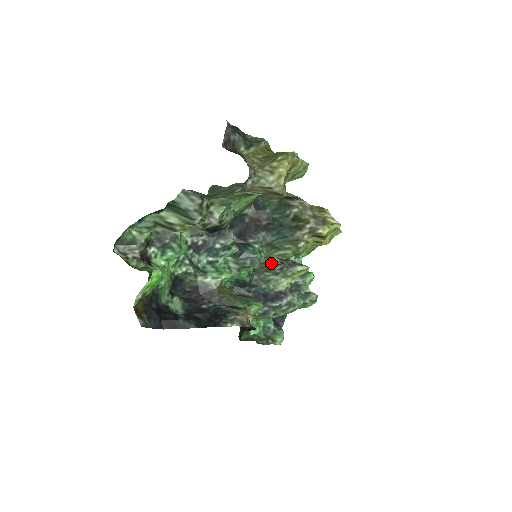
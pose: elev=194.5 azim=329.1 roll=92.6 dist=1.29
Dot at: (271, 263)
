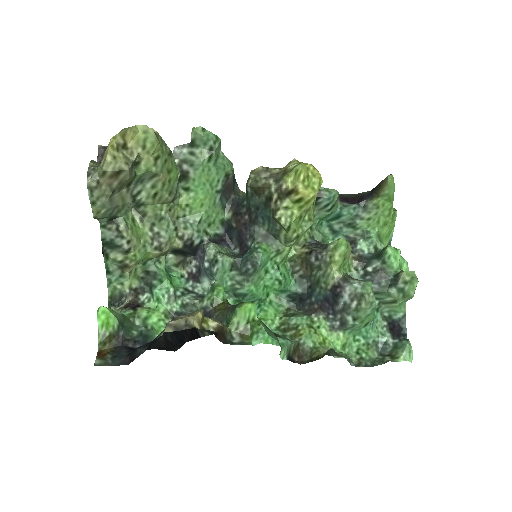
Dot at: (304, 258)
